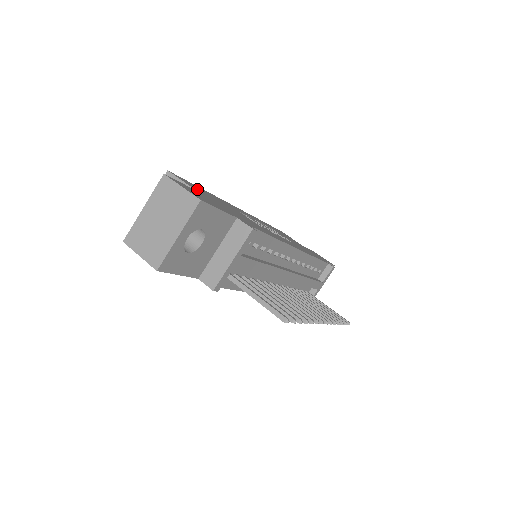
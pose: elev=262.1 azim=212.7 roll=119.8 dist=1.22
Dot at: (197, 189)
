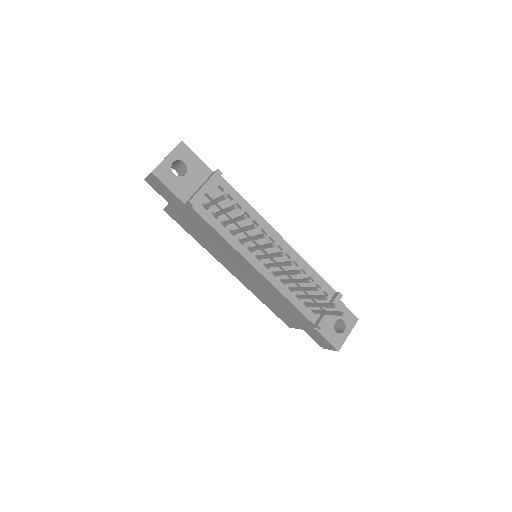
Dot at: occluded
